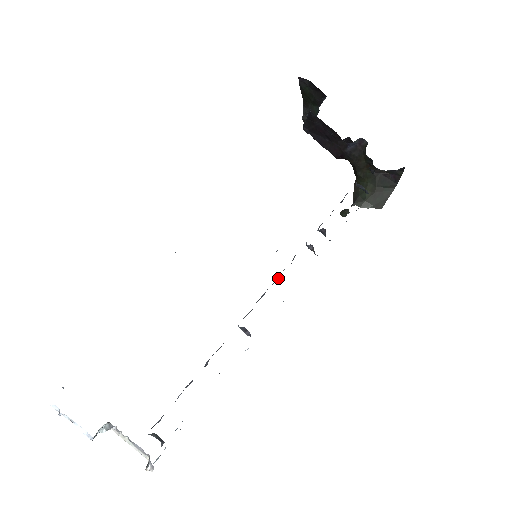
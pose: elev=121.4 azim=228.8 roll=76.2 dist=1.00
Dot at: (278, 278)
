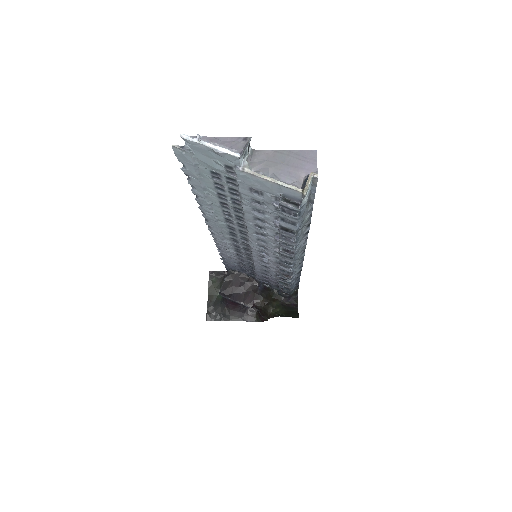
Dot at: occluded
